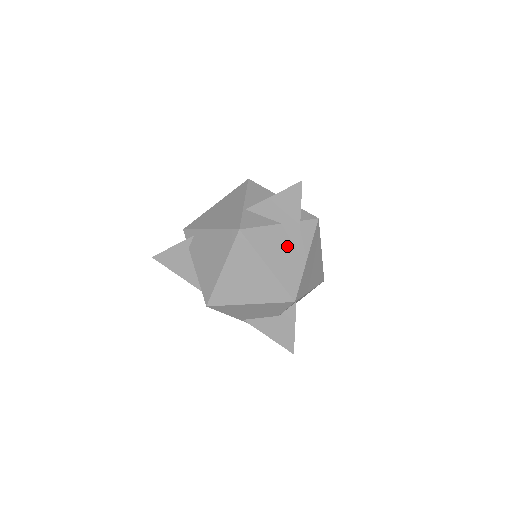
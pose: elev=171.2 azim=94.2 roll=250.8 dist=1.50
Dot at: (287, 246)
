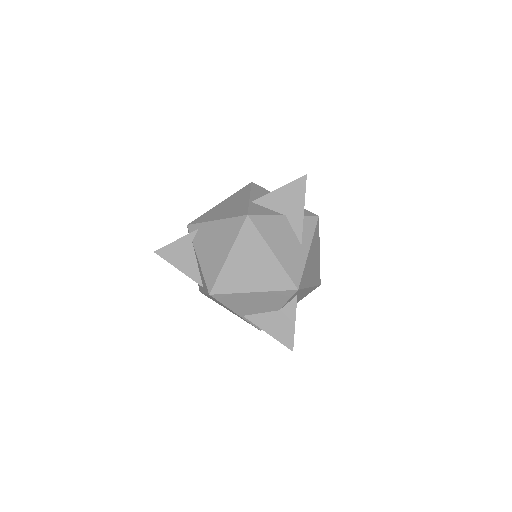
Dot at: (291, 237)
